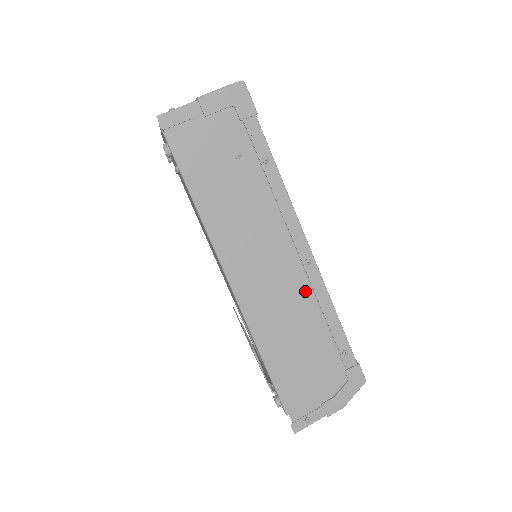
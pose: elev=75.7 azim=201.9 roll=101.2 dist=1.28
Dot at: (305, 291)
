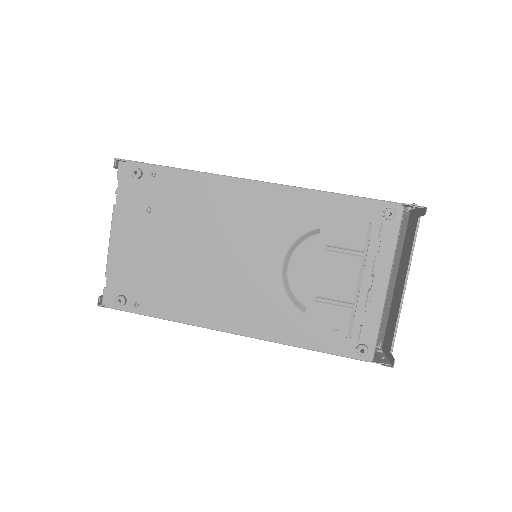
Dot at: occluded
